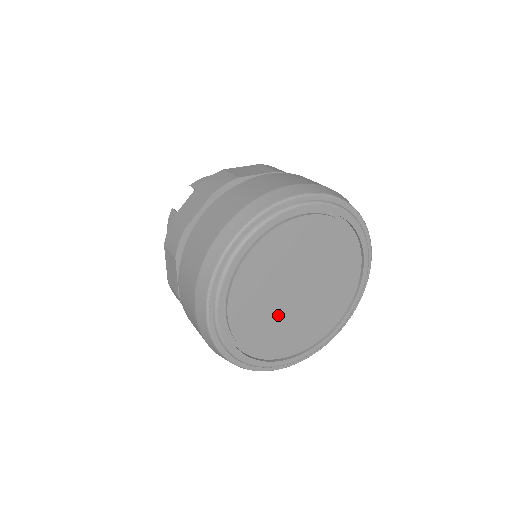
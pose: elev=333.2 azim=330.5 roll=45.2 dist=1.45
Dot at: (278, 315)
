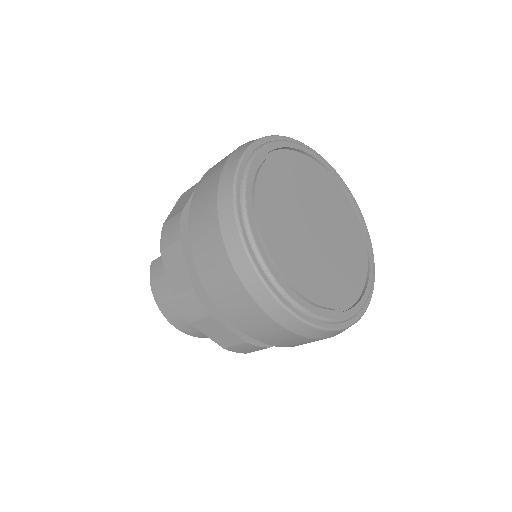
Dot at: (308, 250)
